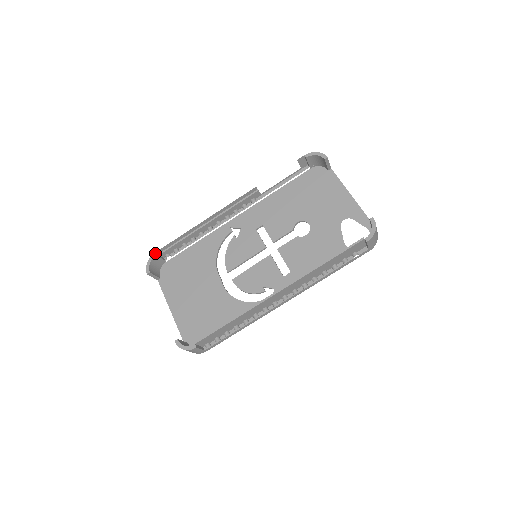
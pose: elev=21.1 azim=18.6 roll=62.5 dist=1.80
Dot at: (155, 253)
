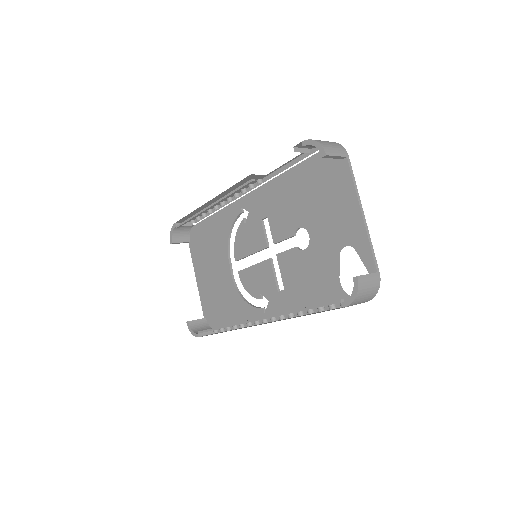
Dot at: (175, 224)
